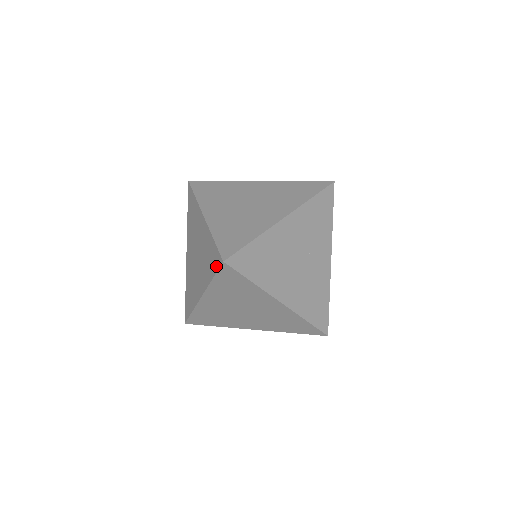
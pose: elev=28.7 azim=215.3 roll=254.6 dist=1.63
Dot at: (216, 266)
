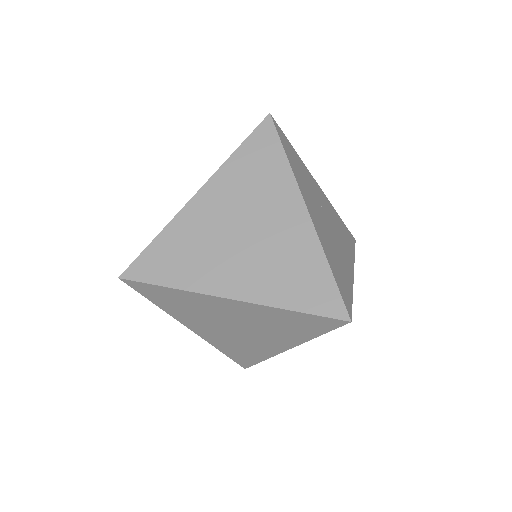
Dot at: (327, 328)
